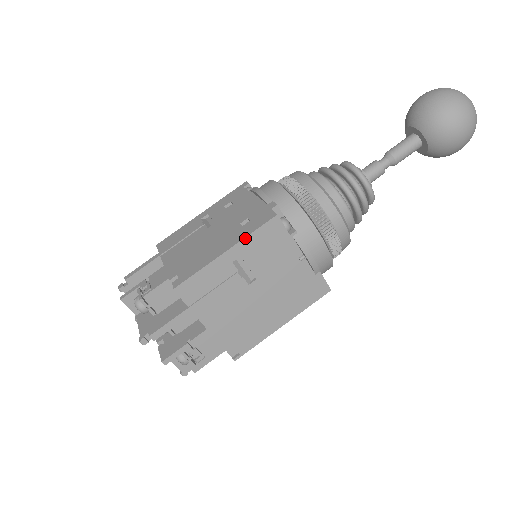
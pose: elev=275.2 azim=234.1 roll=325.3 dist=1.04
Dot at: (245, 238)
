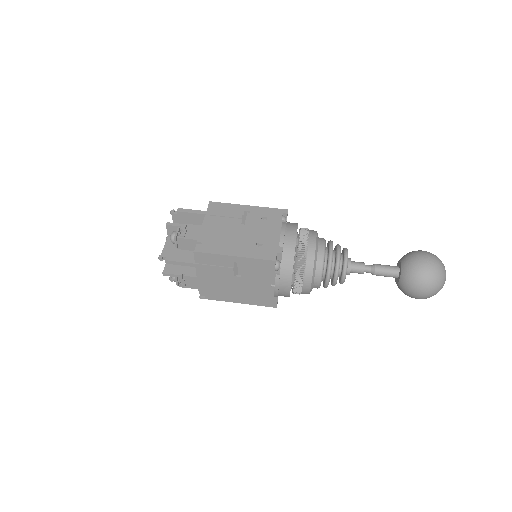
Dot at: (250, 258)
